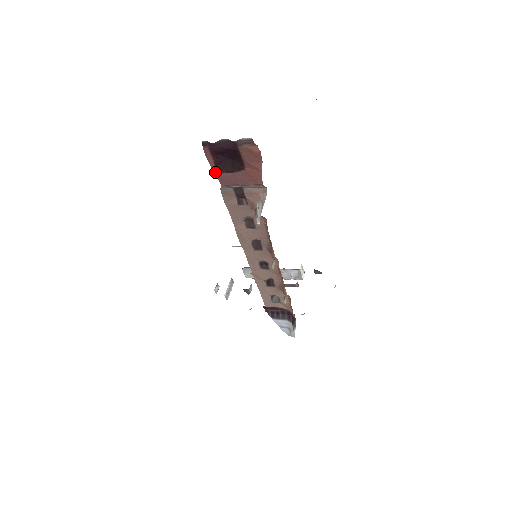
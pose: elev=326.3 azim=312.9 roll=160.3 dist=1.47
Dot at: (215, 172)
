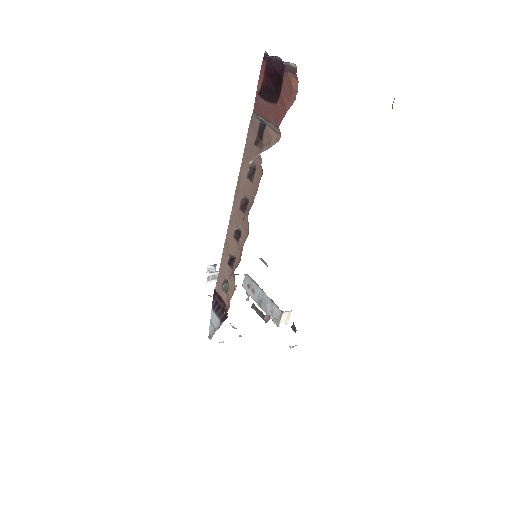
Dot at: (257, 94)
